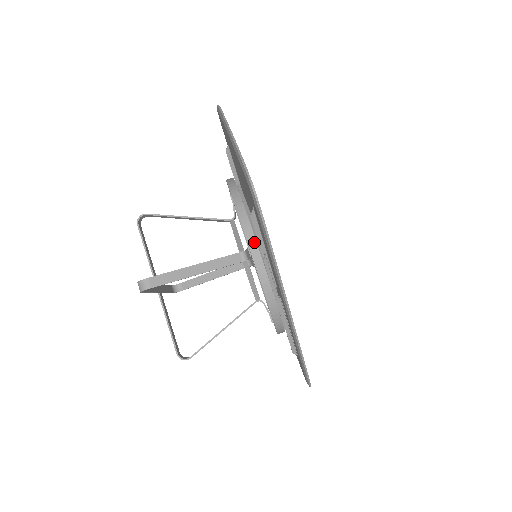
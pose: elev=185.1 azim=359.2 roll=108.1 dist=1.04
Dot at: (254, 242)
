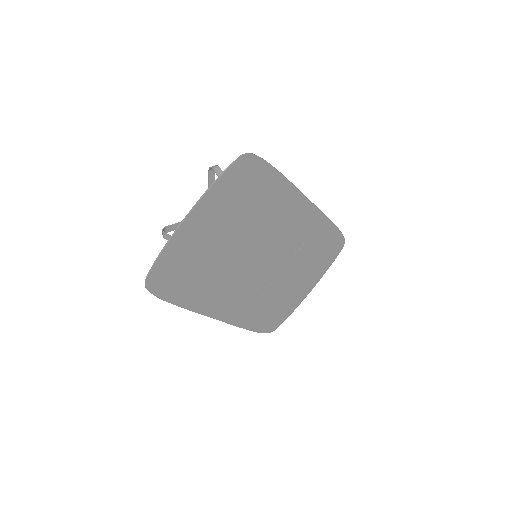
Dot at: occluded
